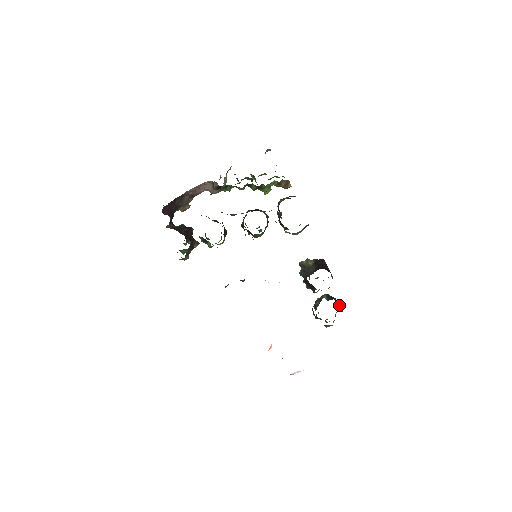
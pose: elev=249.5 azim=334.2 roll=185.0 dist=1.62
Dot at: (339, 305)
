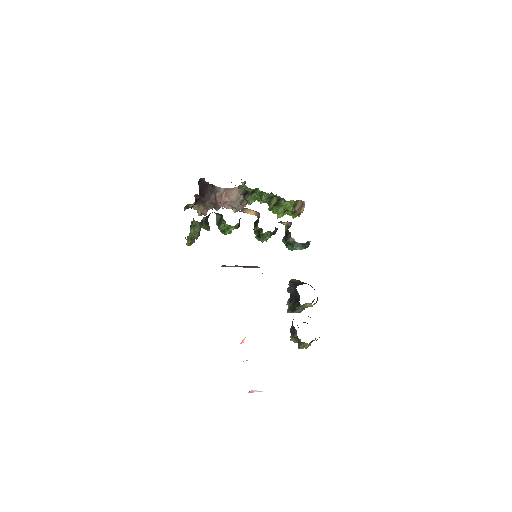
Dot at: occluded
